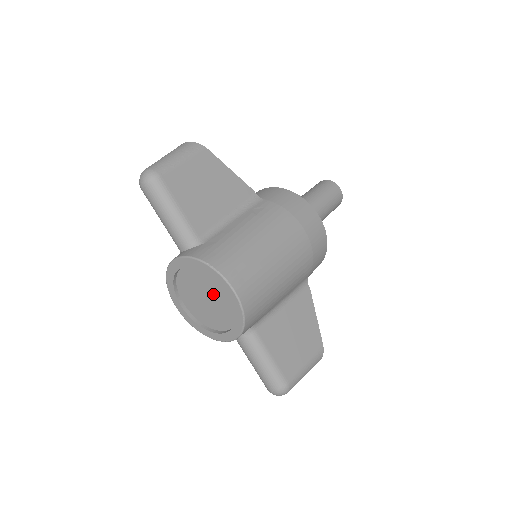
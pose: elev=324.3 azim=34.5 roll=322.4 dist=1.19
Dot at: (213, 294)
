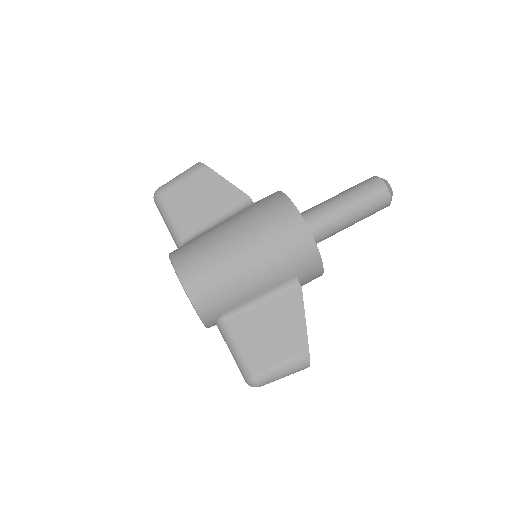
Dot at: occluded
